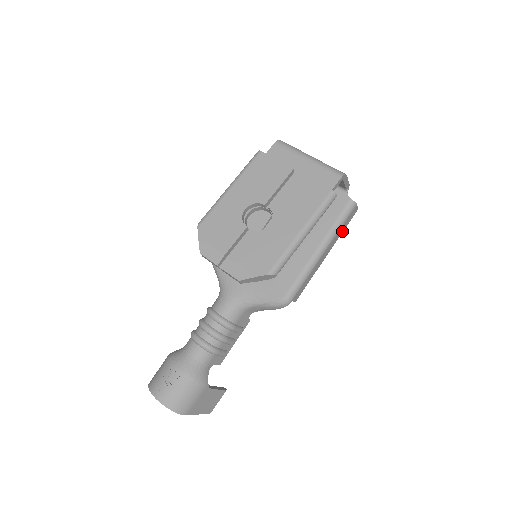
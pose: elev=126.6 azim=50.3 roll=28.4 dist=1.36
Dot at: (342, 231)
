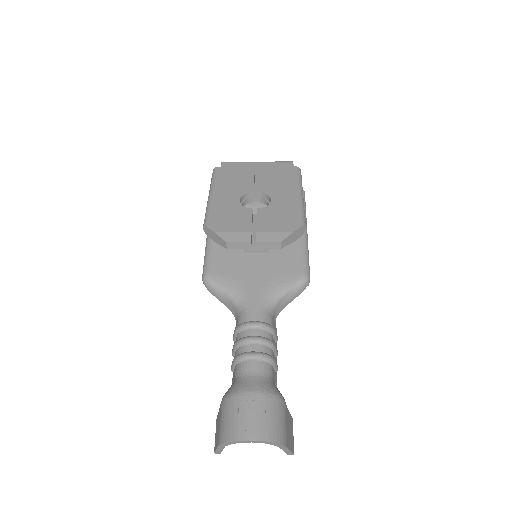
Dot at: occluded
